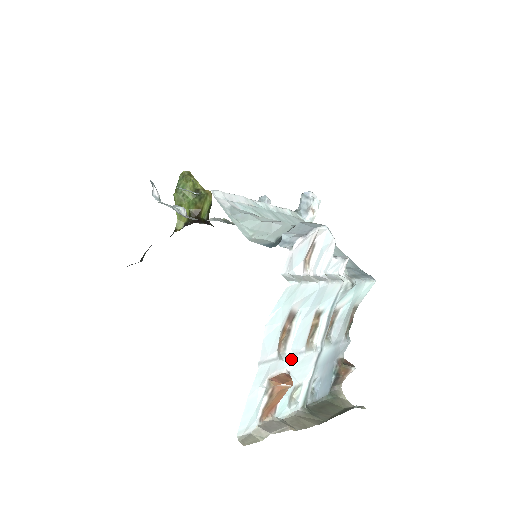
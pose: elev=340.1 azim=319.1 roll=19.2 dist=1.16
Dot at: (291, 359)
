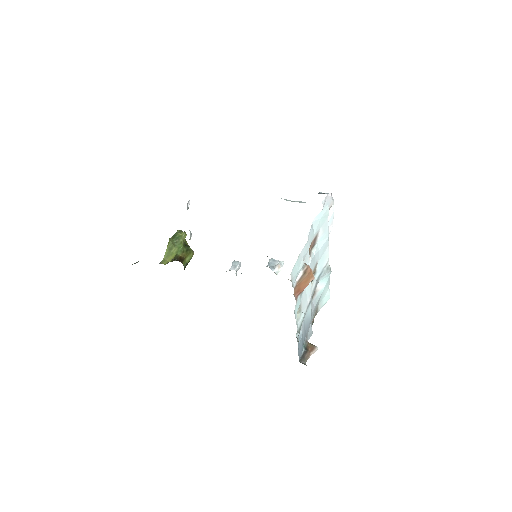
Dot at: occluded
